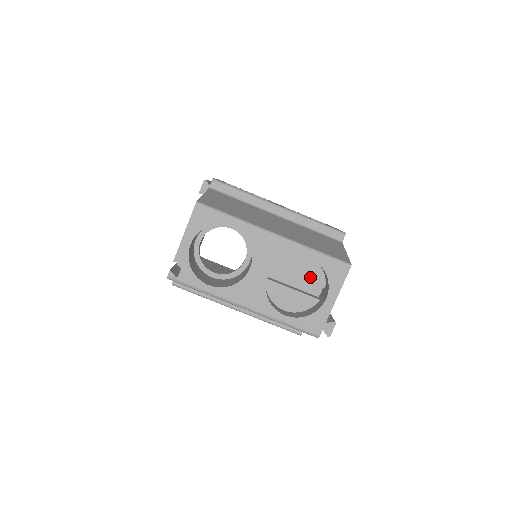
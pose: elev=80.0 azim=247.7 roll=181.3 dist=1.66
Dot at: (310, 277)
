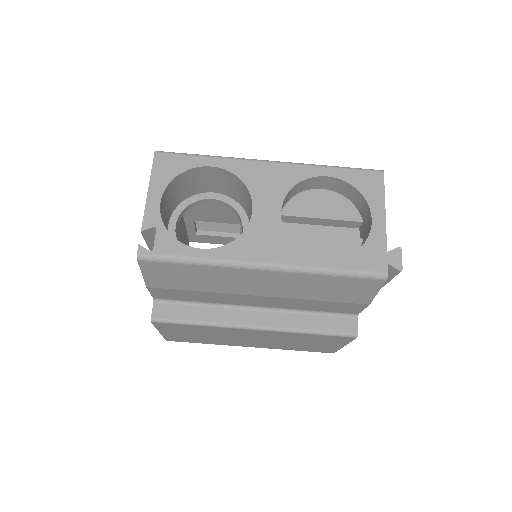
Dot at: (337, 214)
